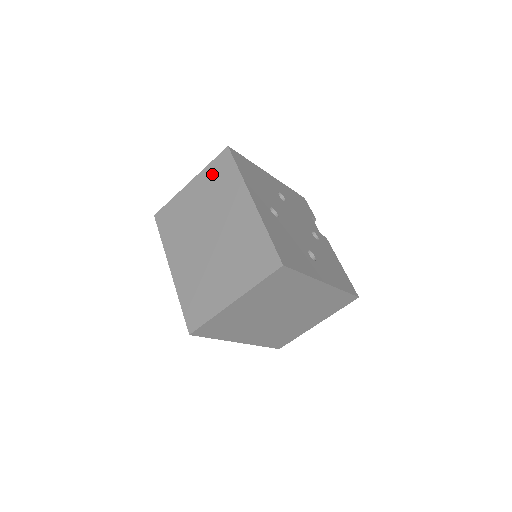
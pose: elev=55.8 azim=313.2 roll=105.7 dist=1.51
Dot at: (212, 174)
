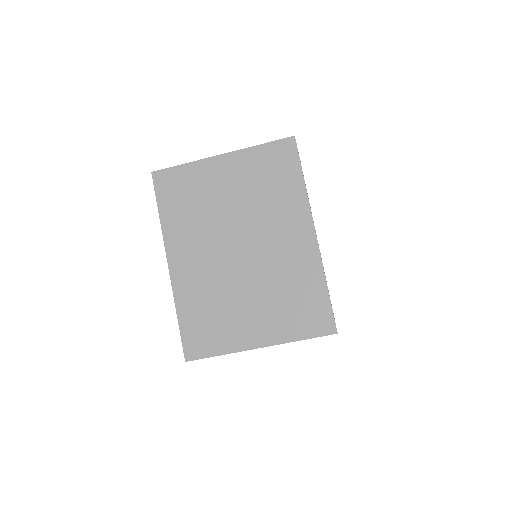
Dot at: (261, 163)
